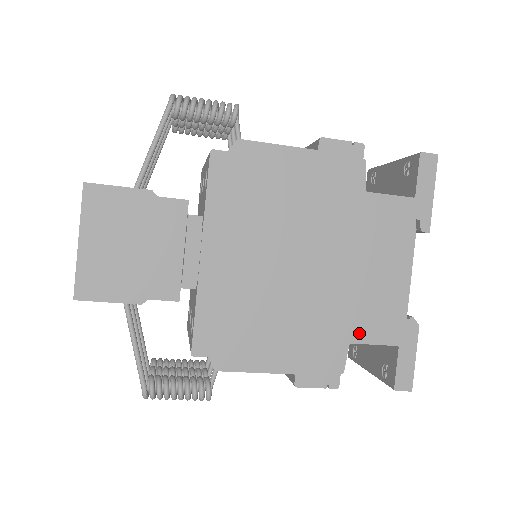
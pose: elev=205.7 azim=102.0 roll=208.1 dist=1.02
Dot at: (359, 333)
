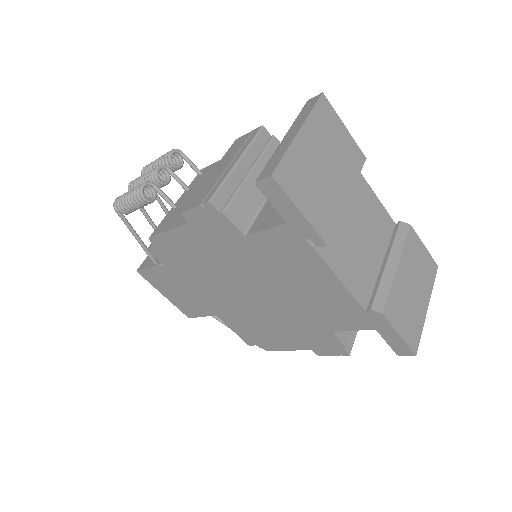
Dot at: (334, 325)
